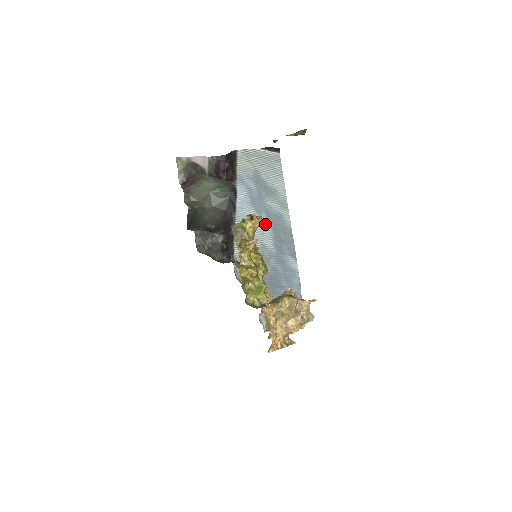
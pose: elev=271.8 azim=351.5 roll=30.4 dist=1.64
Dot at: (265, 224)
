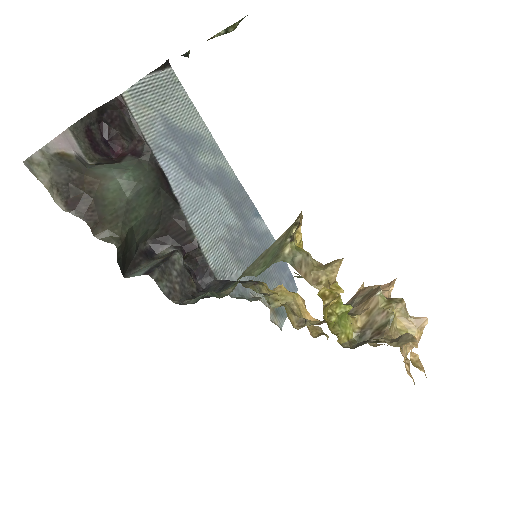
Dot at: (215, 195)
